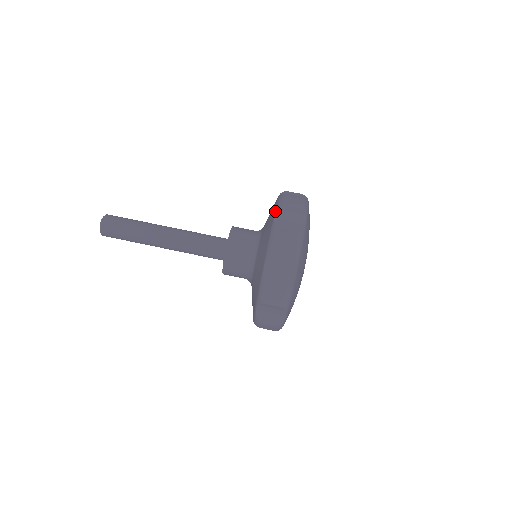
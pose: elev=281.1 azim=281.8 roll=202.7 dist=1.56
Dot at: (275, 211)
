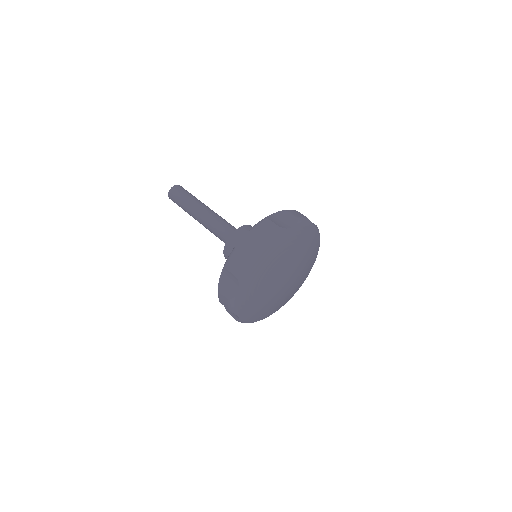
Dot at: (278, 212)
